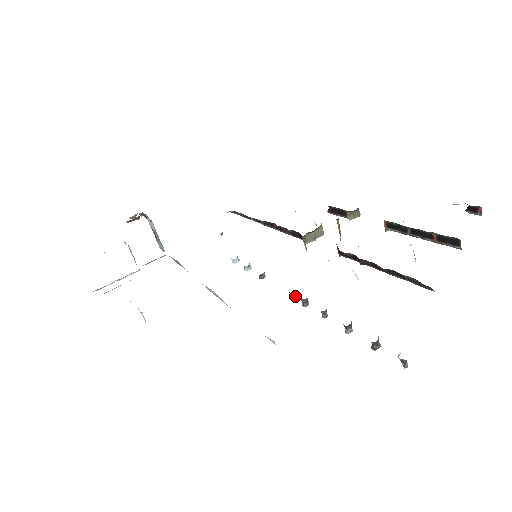
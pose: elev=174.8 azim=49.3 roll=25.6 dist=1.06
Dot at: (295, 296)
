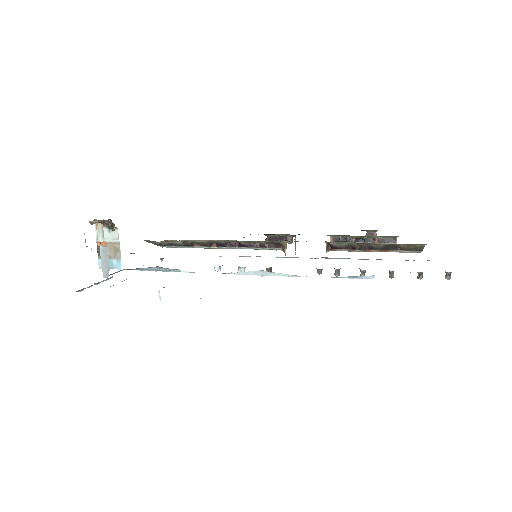
Dot at: occluded
